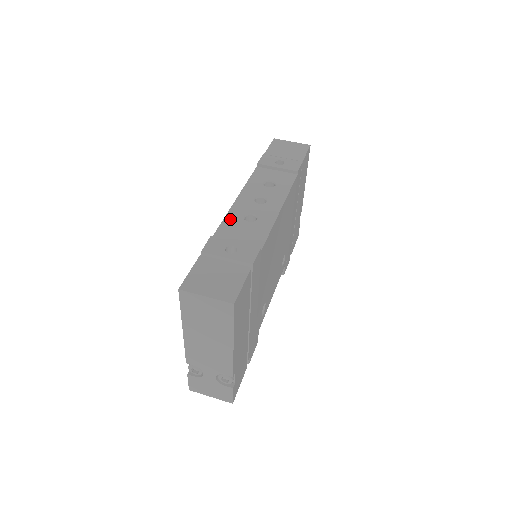
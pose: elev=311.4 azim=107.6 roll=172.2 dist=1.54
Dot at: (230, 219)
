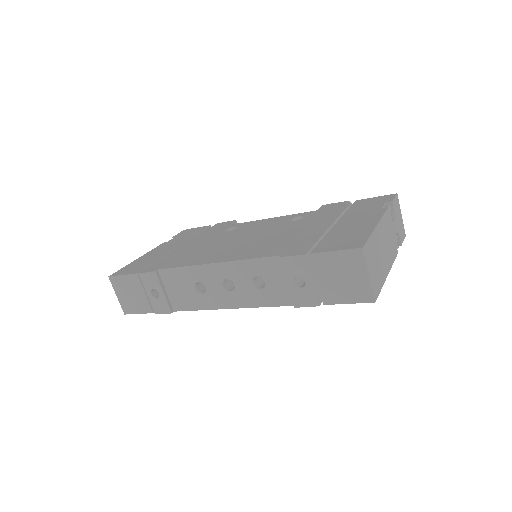
Dot at: (186, 272)
